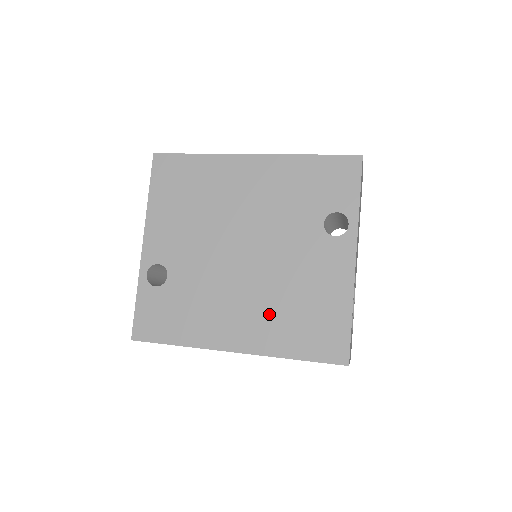
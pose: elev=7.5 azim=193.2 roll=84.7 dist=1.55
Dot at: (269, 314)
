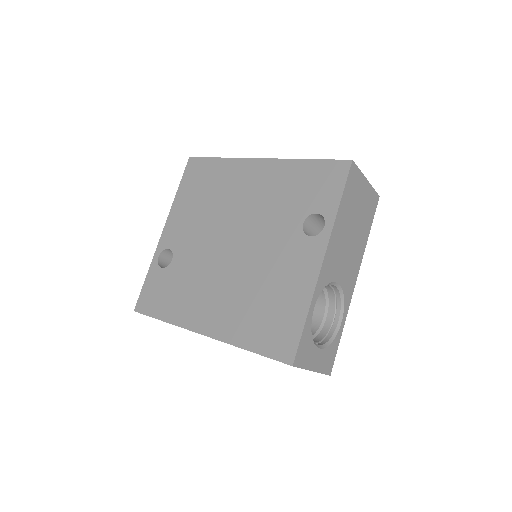
Dot at: (238, 304)
